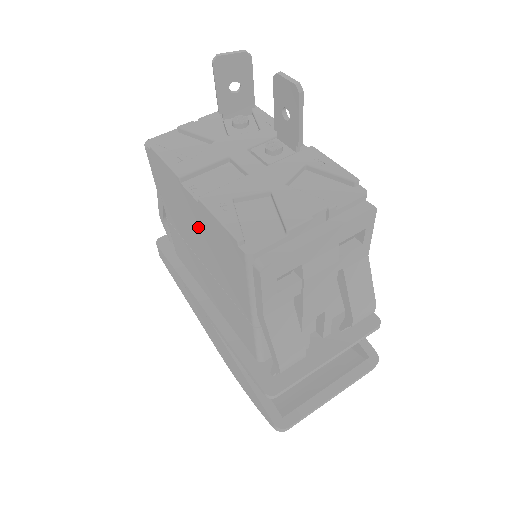
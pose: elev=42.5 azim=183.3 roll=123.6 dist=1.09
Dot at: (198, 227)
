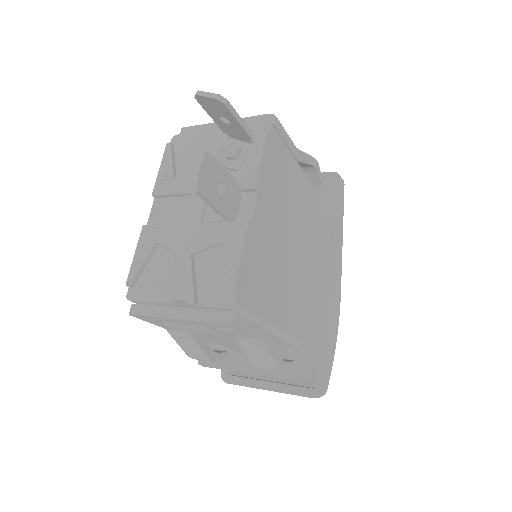
Dot at: occluded
